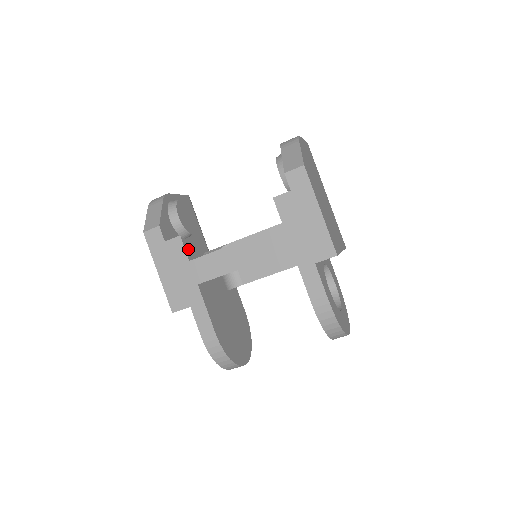
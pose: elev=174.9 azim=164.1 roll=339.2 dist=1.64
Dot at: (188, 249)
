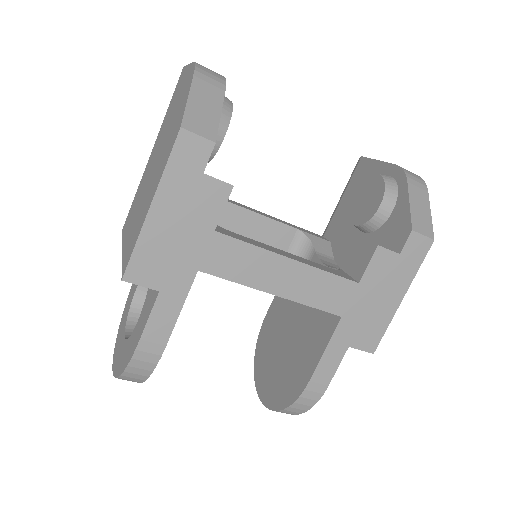
Dot at: occluded
